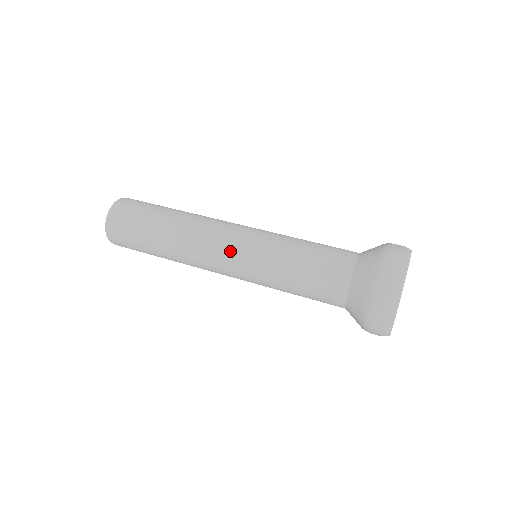
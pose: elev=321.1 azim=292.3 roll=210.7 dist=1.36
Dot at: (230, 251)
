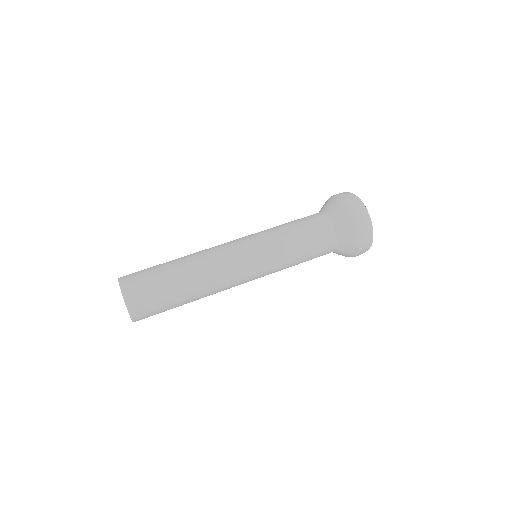
Dot at: (250, 270)
